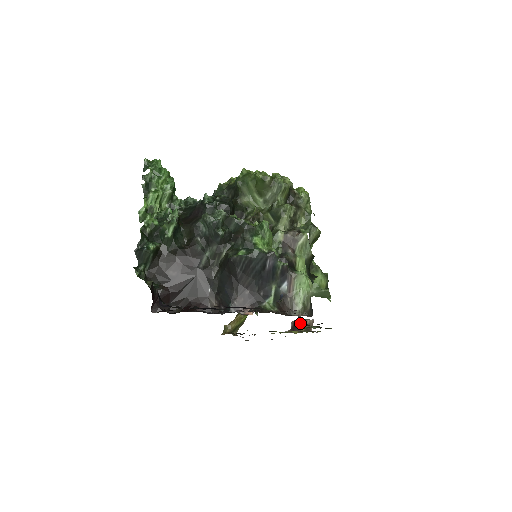
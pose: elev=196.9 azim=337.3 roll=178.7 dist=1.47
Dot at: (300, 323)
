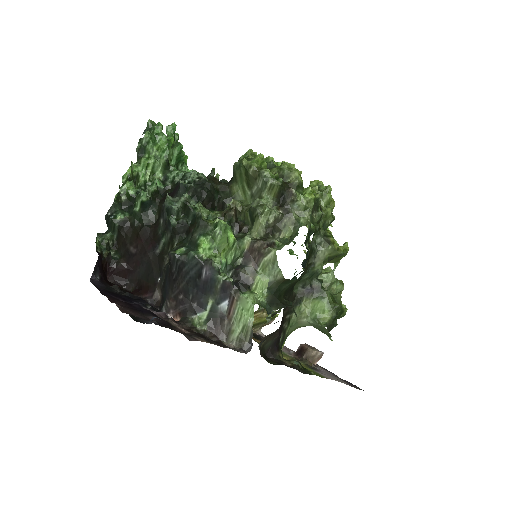
Dot at: (306, 350)
